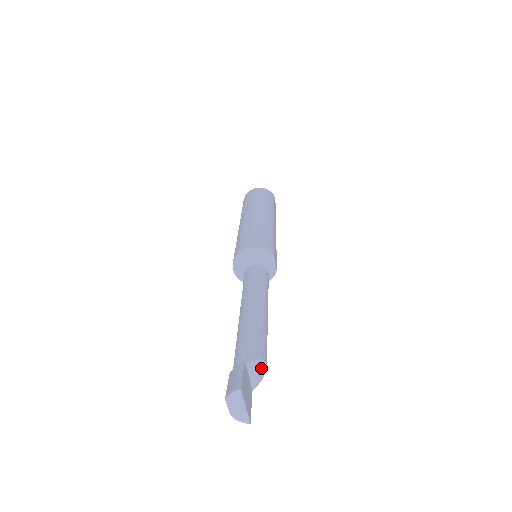
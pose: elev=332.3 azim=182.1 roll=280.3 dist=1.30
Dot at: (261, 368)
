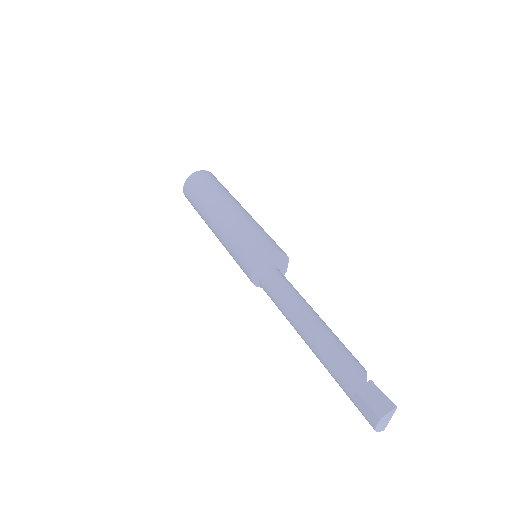
Dot at: occluded
